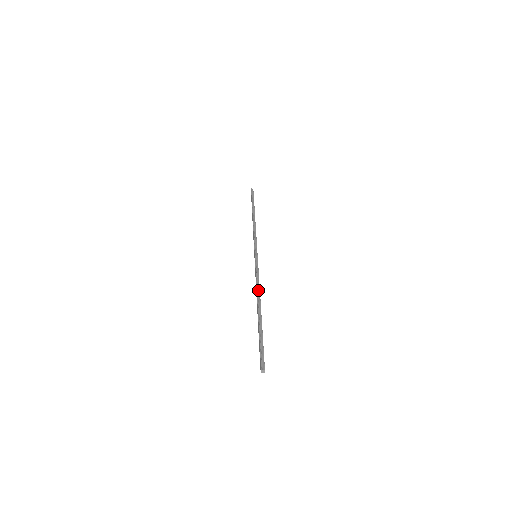
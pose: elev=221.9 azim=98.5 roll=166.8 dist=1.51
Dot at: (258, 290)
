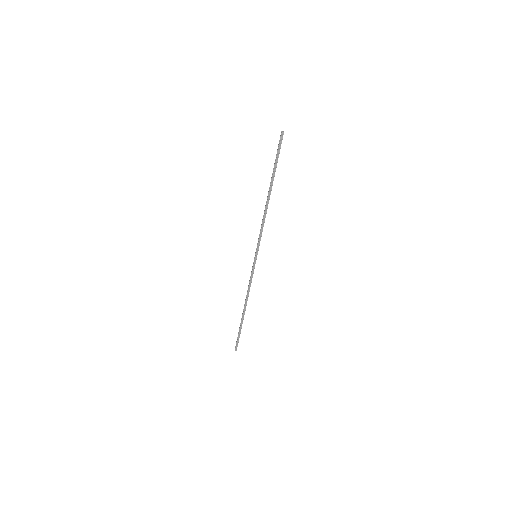
Dot at: (265, 213)
